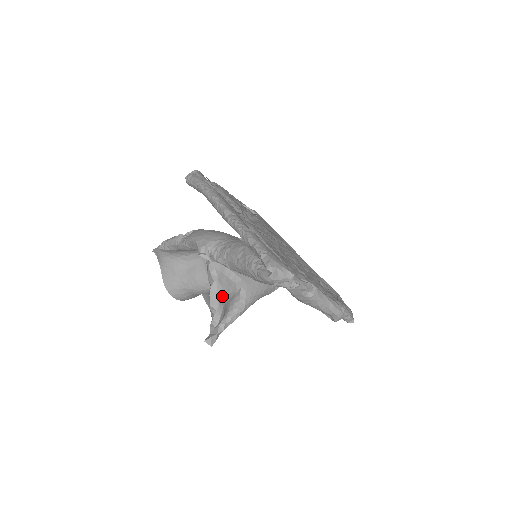
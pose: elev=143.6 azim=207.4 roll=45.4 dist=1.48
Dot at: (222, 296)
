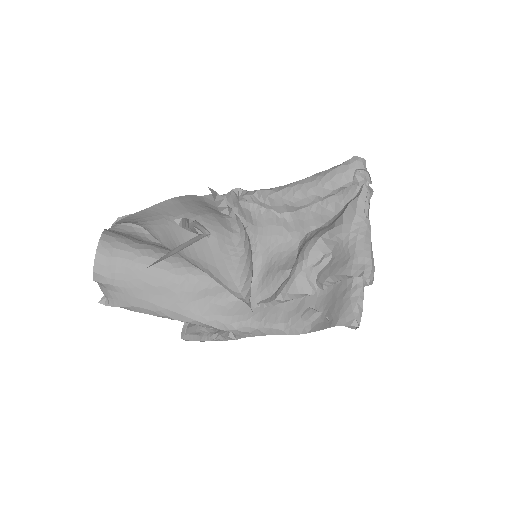
Dot at: occluded
